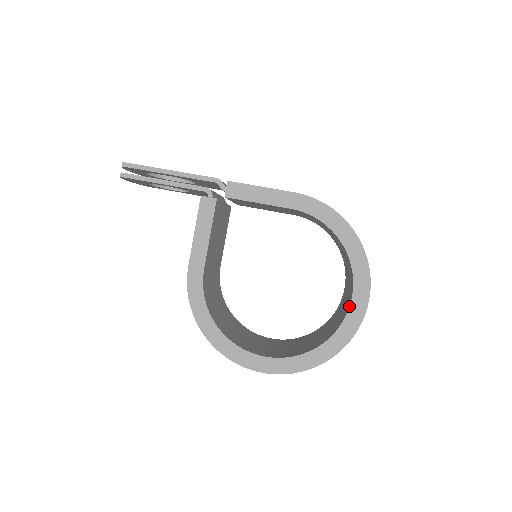
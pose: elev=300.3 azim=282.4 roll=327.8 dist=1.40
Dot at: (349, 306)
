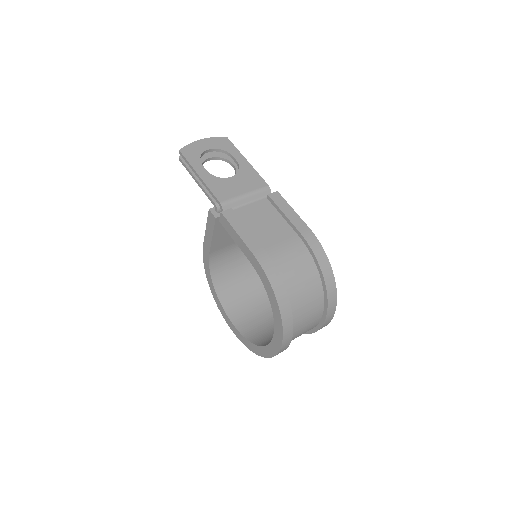
Dot at: (270, 342)
